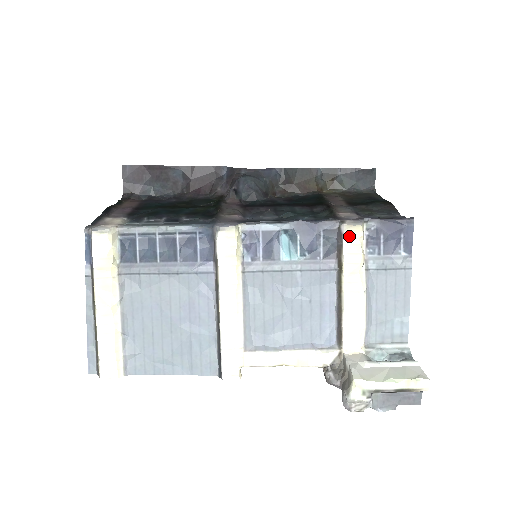
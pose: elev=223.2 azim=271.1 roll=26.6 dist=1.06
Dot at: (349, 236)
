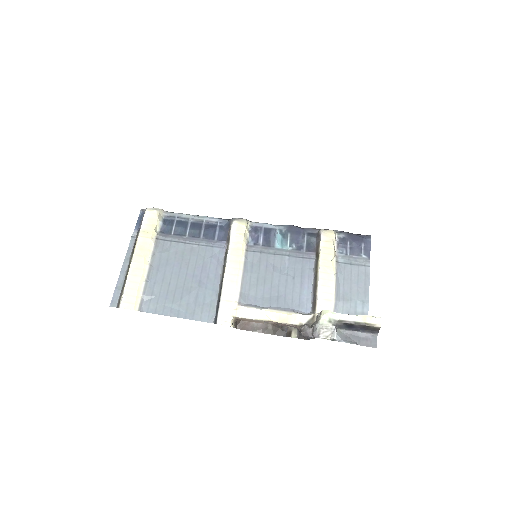
Dot at: (325, 236)
